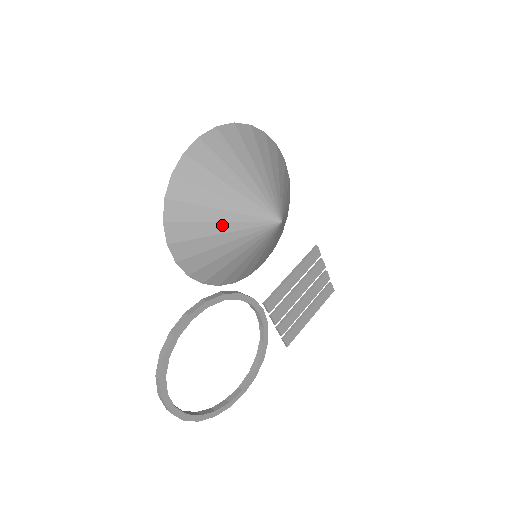
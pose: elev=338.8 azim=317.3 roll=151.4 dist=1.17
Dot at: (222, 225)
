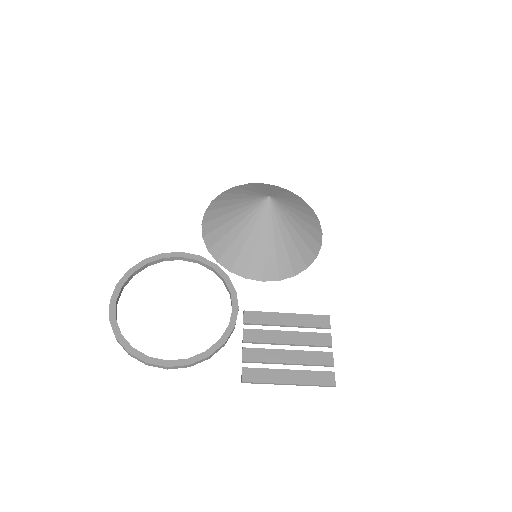
Dot at: (237, 200)
